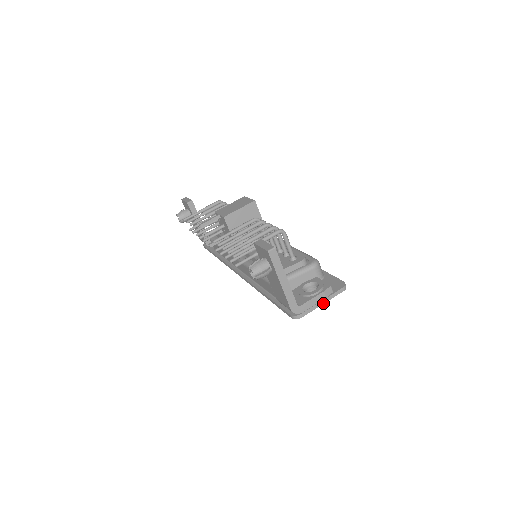
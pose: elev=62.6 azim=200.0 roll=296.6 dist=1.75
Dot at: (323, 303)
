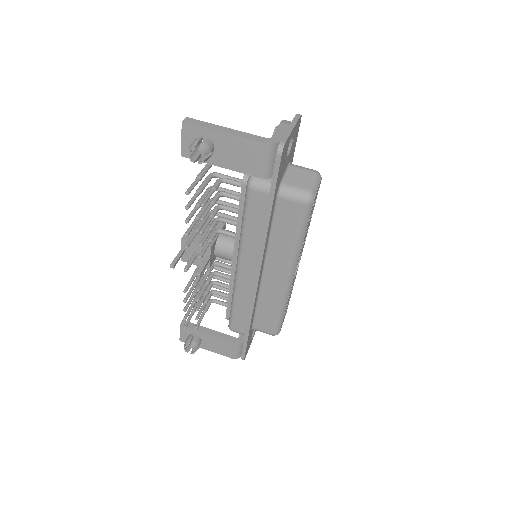
Dot at: (292, 128)
